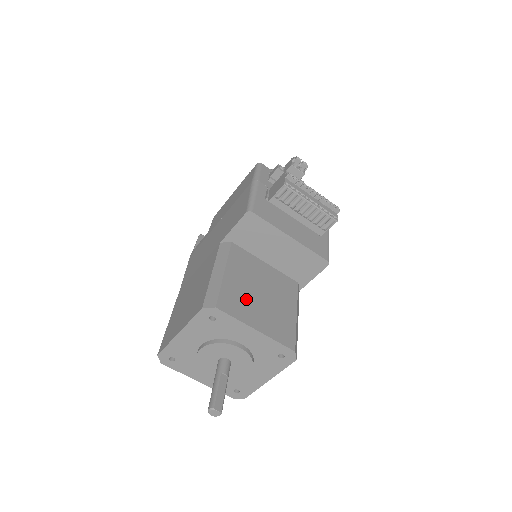
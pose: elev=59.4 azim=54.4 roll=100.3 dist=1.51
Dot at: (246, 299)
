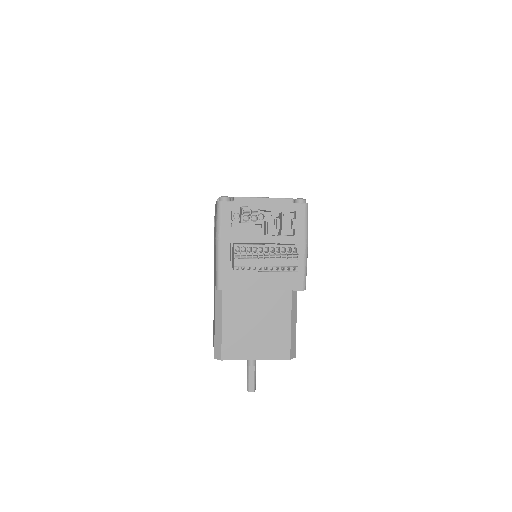
Dot at: (244, 337)
